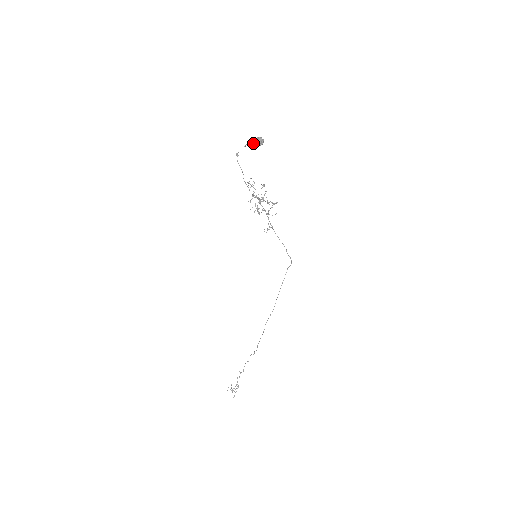
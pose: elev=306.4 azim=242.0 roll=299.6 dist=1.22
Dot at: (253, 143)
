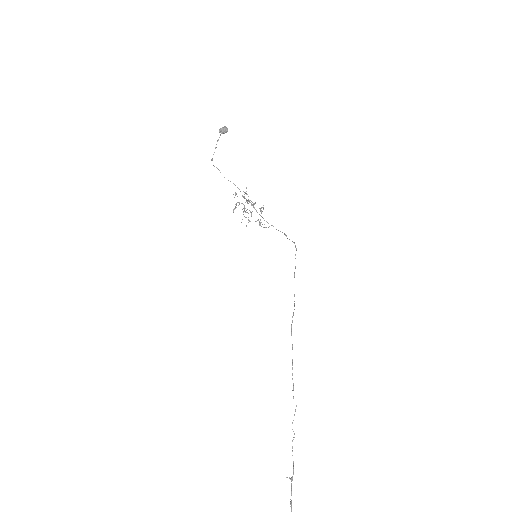
Dot at: (219, 131)
